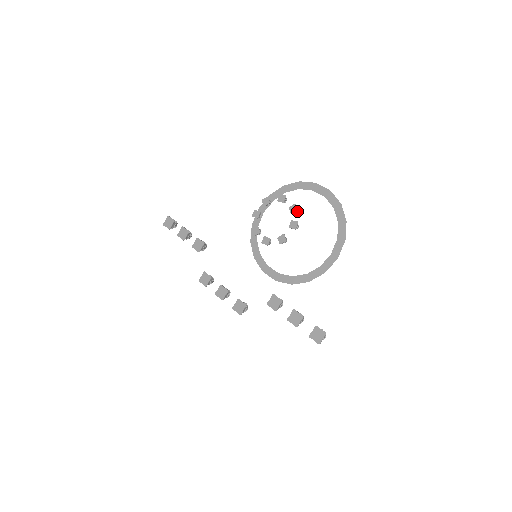
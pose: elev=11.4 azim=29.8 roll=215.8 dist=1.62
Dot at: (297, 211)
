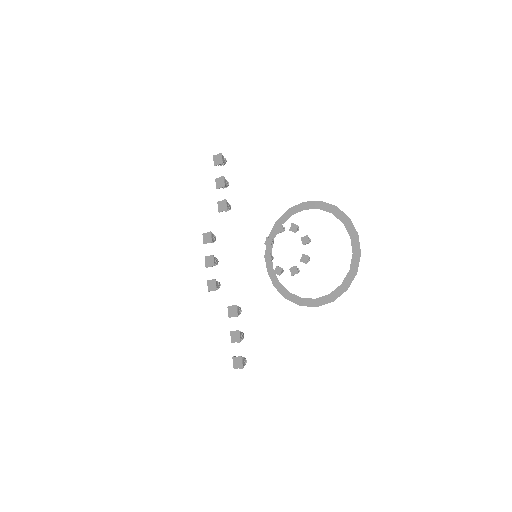
Dot at: (307, 262)
